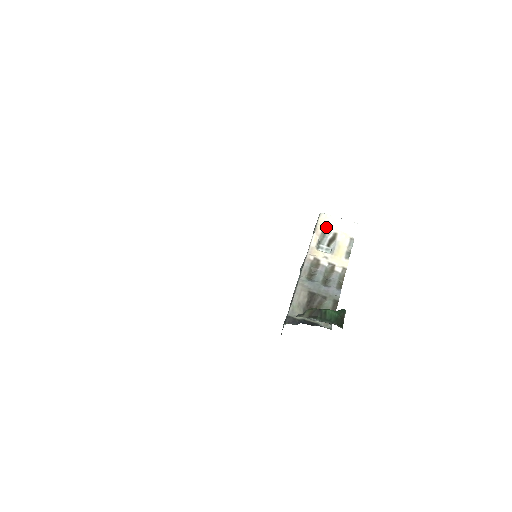
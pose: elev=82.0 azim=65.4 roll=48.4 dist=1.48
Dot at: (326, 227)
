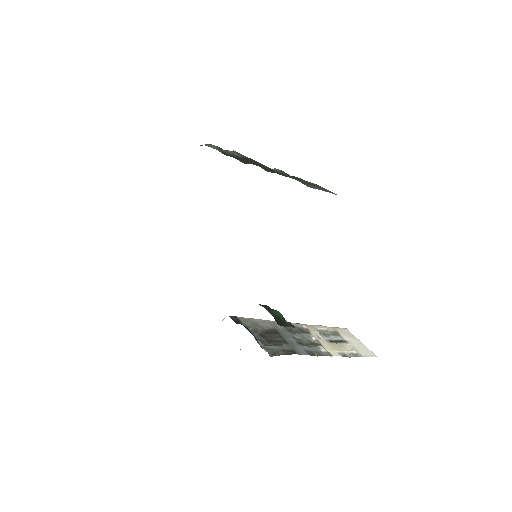
Dot at: (341, 333)
